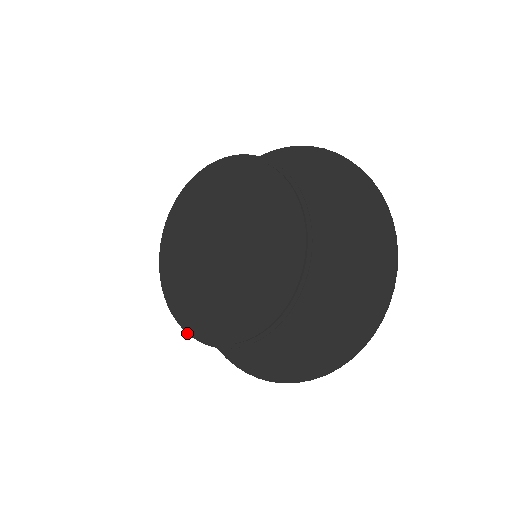
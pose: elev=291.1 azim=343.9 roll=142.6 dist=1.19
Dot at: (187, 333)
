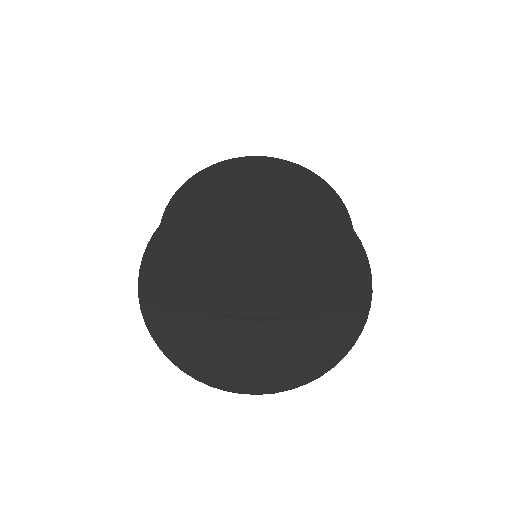
Dot at: occluded
